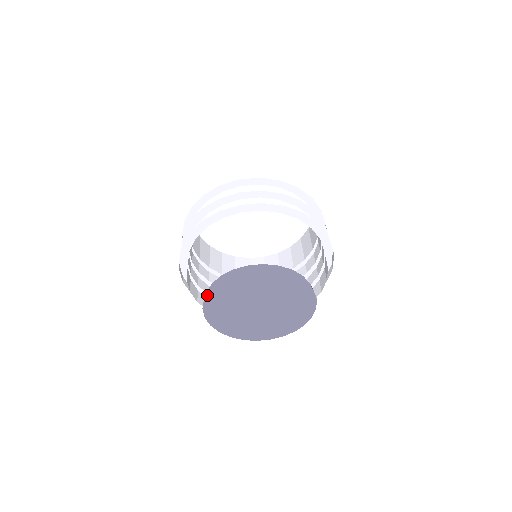
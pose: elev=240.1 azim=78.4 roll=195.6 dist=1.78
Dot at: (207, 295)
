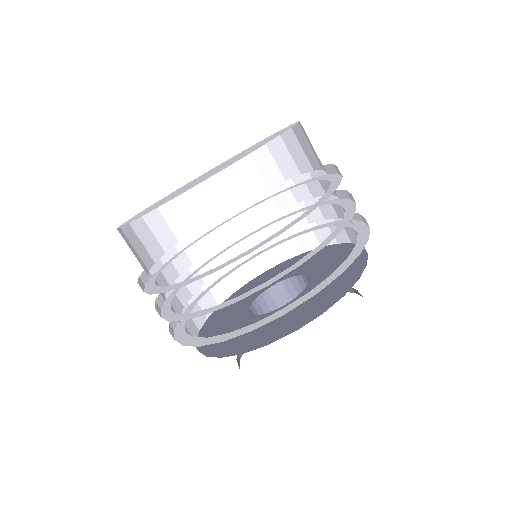
Dot at: occluded
